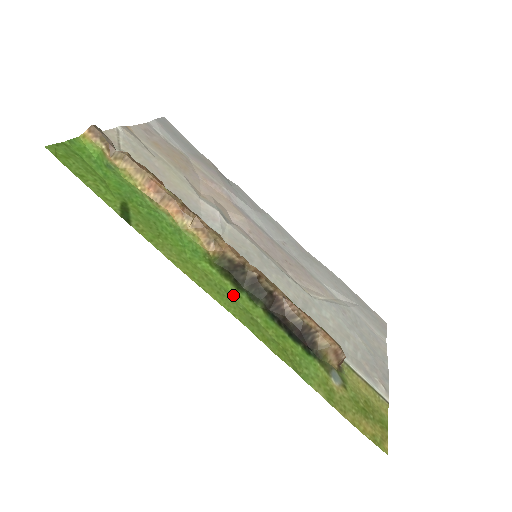
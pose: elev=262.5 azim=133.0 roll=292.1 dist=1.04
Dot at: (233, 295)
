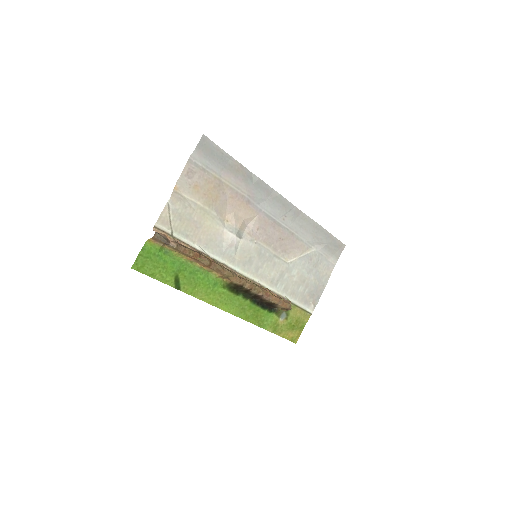
Dot at: (234, 299)
